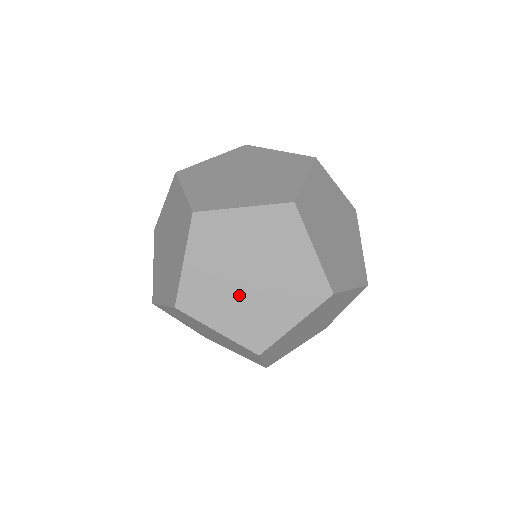
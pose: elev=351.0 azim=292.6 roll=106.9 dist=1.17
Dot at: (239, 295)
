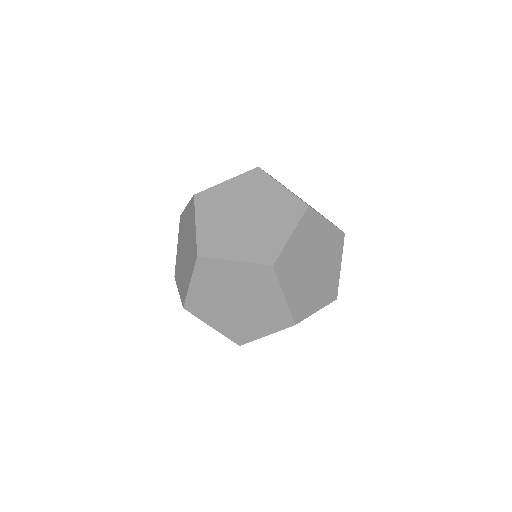
Dot at: (304, 276)
